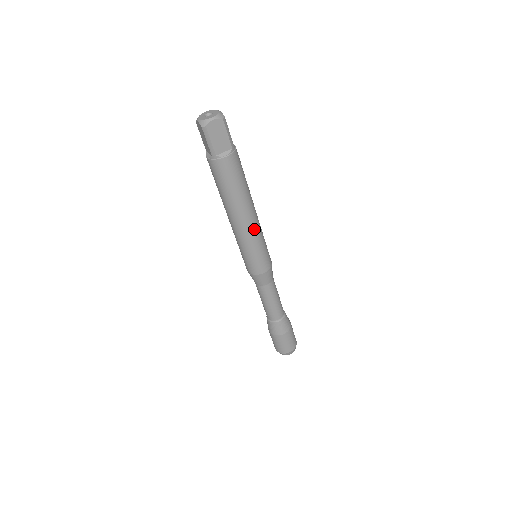
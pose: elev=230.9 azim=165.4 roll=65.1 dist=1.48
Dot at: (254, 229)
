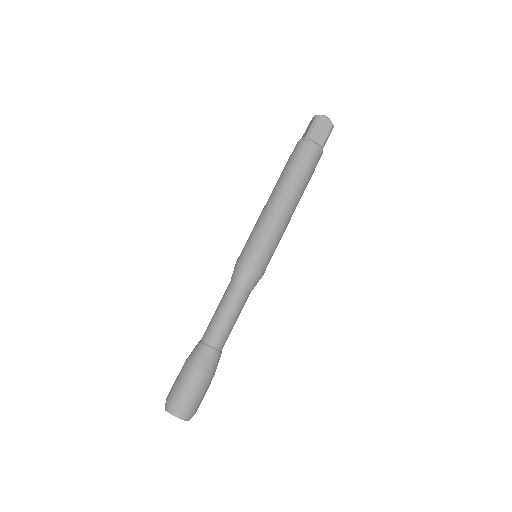
Dot at: (282, 217)
